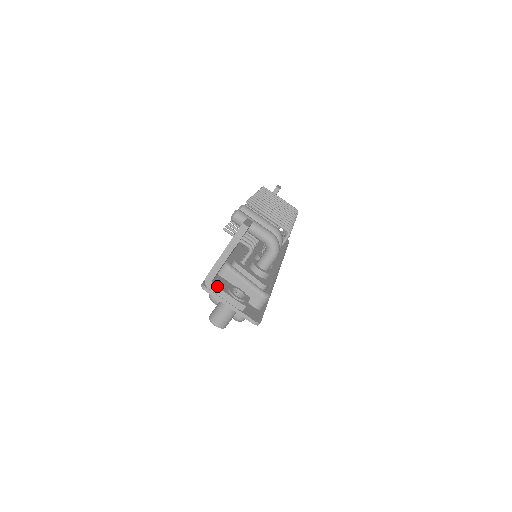
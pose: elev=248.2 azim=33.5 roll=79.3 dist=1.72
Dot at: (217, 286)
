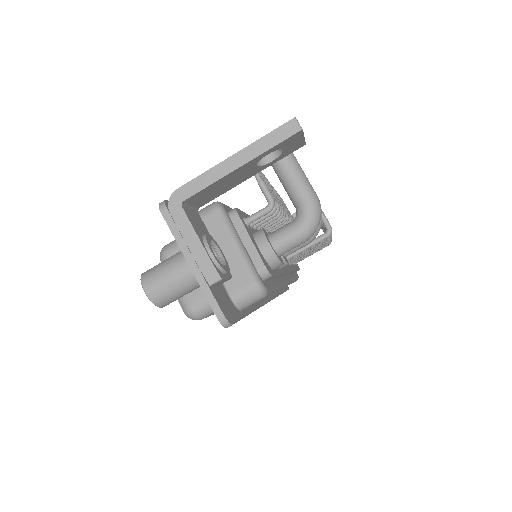
Dot at: (188, 216)
